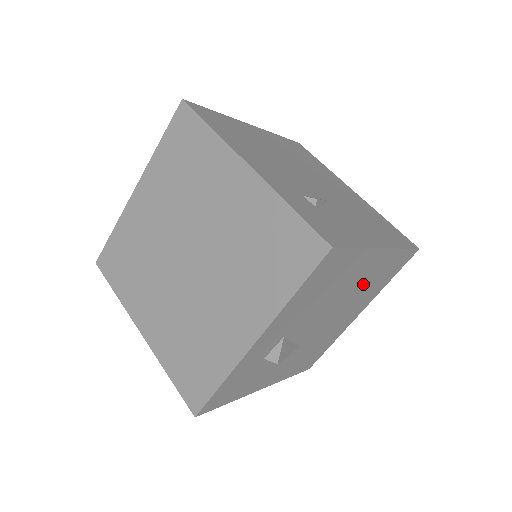
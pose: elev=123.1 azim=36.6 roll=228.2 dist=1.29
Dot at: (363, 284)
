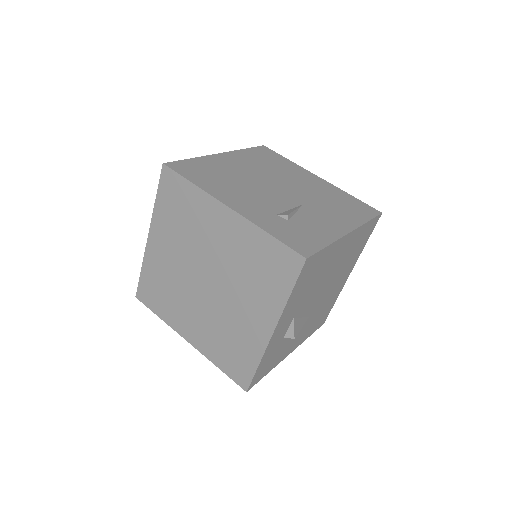
Dot at: (343, 258)
